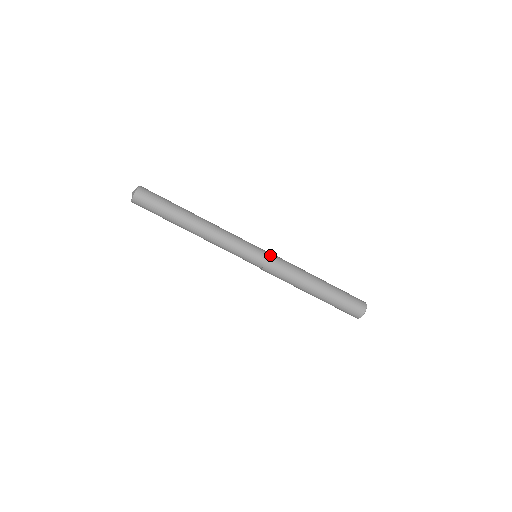
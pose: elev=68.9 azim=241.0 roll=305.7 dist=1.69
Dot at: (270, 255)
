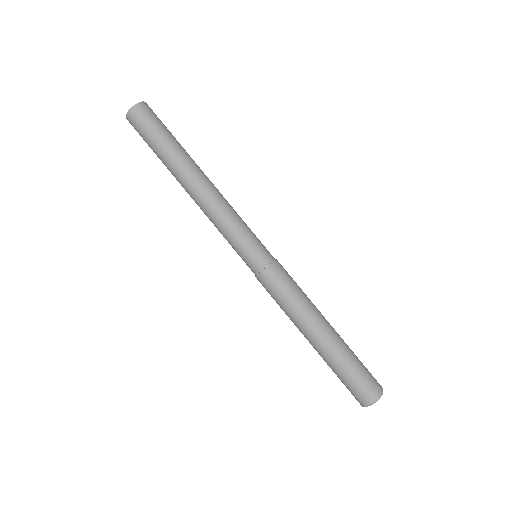
Dot at: occluded
